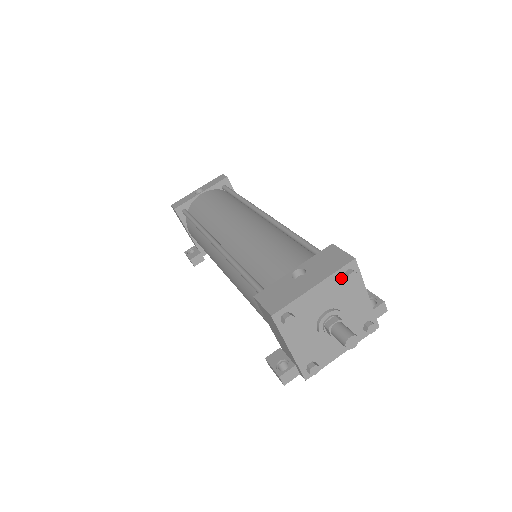
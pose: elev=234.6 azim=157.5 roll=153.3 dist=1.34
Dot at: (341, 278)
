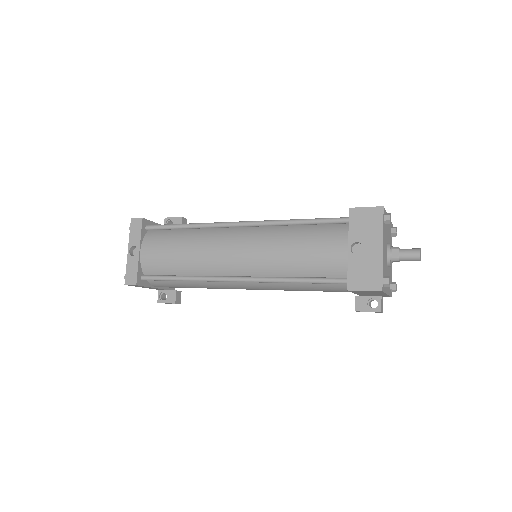
Dot at: (384, 226)
